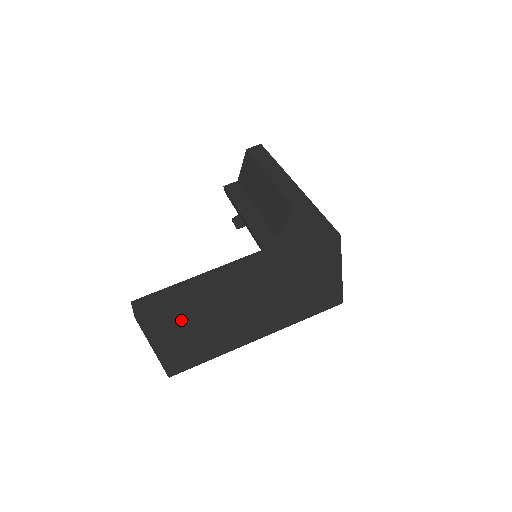
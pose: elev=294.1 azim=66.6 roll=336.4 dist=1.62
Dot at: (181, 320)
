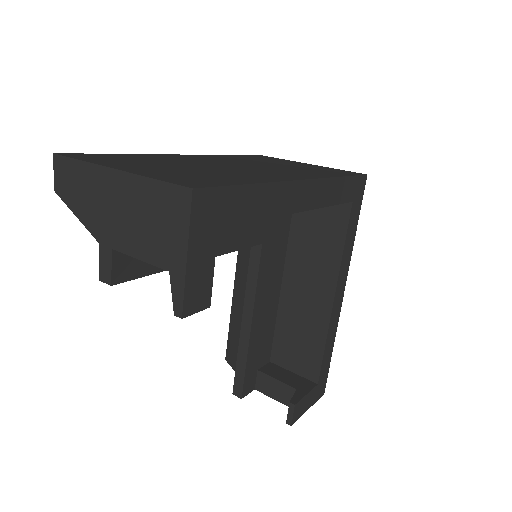
Dot at: (138, 161)
